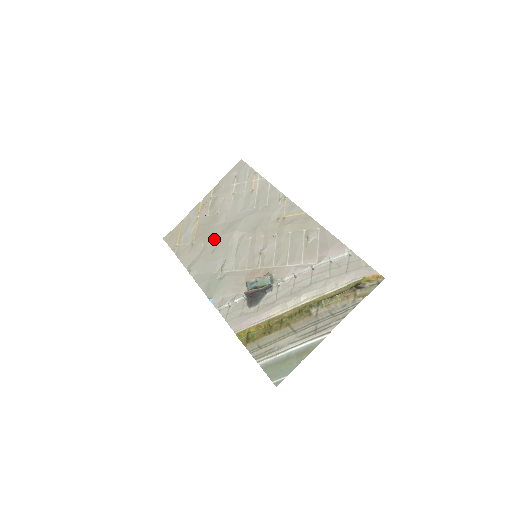
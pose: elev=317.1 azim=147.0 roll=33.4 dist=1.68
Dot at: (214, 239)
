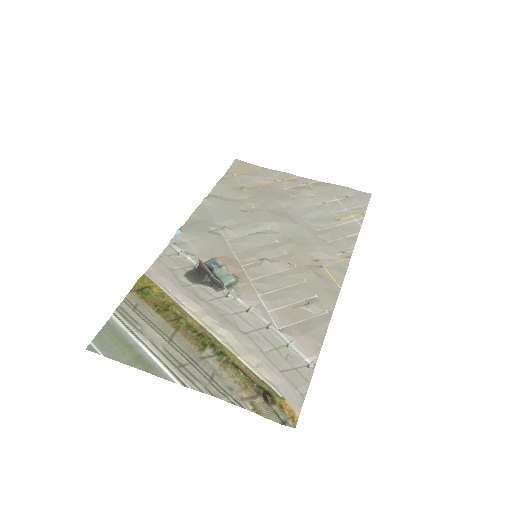
Dot at: (258, 206)
